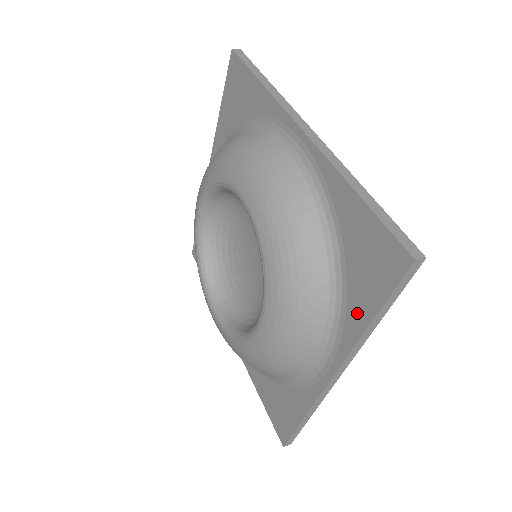
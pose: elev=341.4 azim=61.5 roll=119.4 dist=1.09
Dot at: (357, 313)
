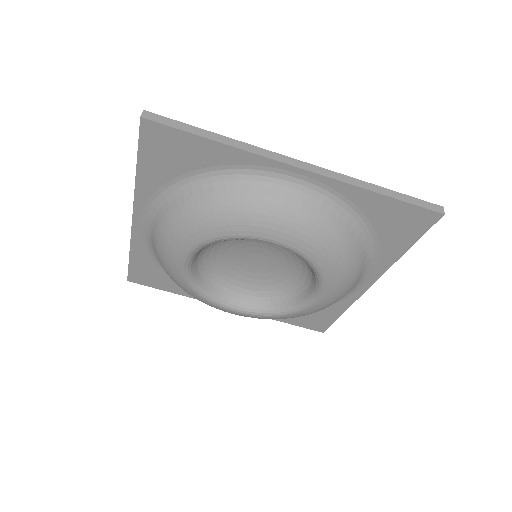
Dot at: (392, 251)
